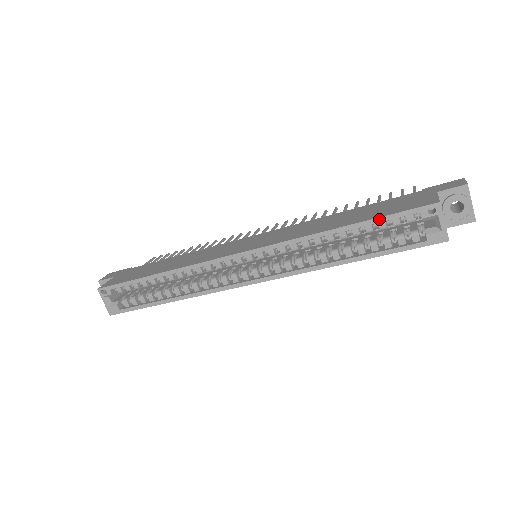
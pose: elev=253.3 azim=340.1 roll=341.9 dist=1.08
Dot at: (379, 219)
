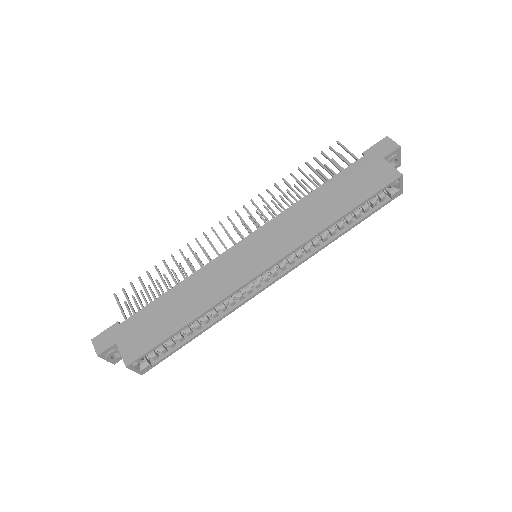
Dot at: (367, 200)
